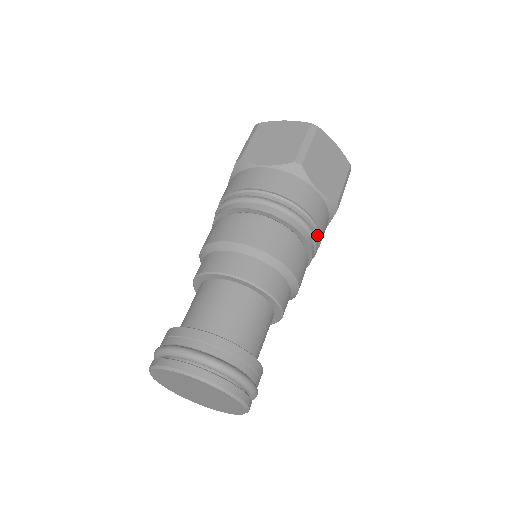
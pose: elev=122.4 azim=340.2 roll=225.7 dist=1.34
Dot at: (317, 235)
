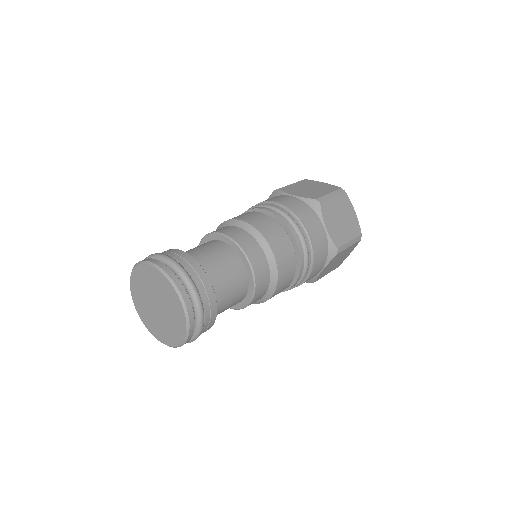
Dot at: (295, 217)
